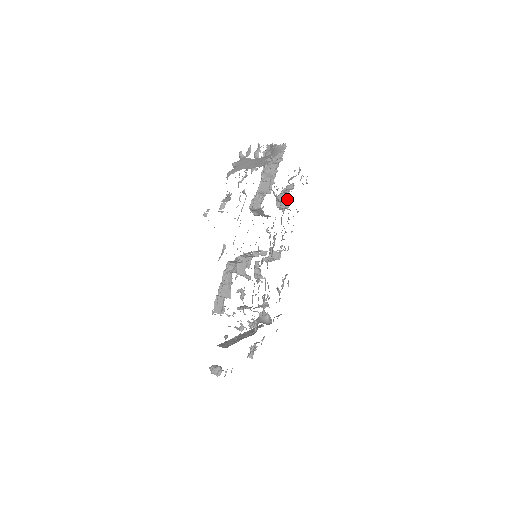
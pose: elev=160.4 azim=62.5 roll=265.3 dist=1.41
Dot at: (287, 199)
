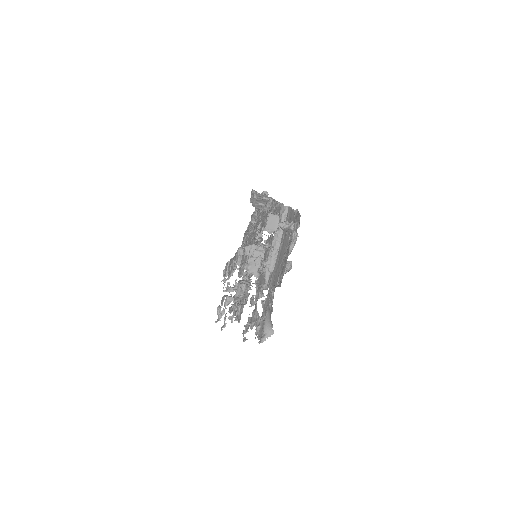
Dot at: occluded
